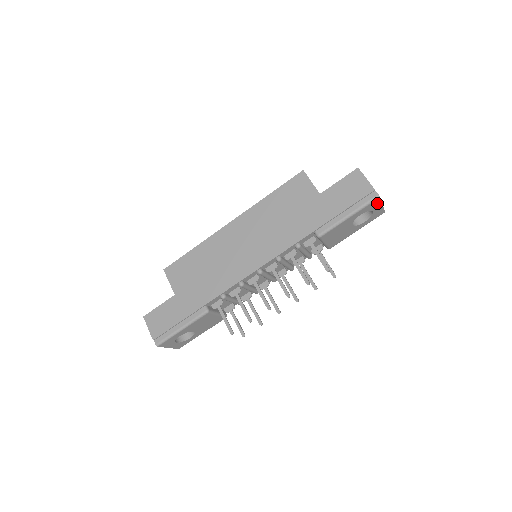
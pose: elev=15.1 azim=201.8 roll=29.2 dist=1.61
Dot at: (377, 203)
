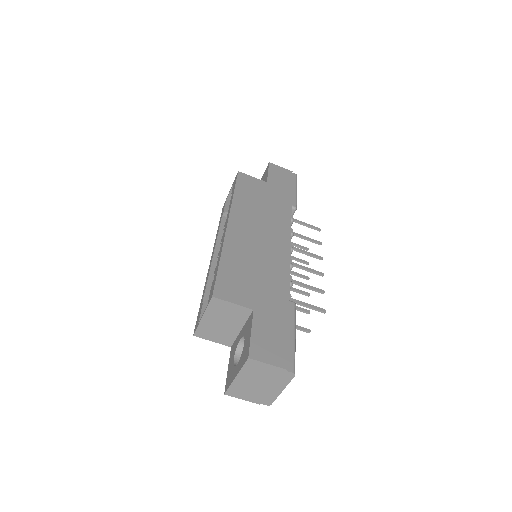
Dot at: occluded
